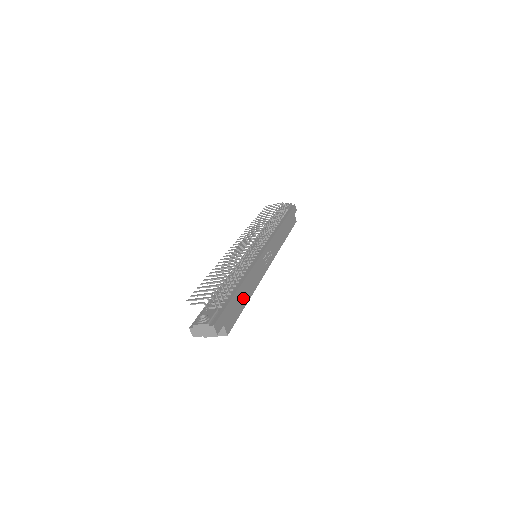
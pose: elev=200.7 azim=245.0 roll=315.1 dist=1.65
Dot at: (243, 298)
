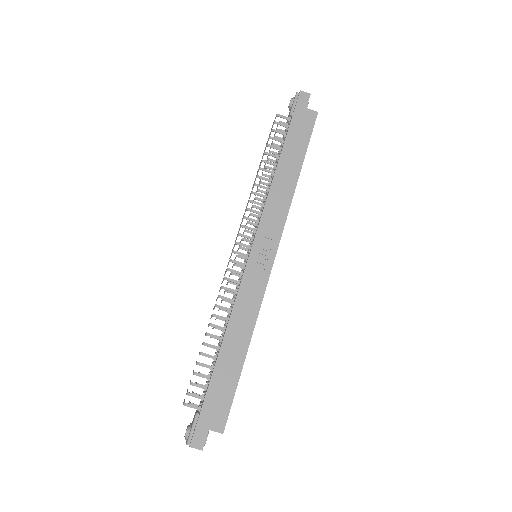
Dot at: (233, 362)
